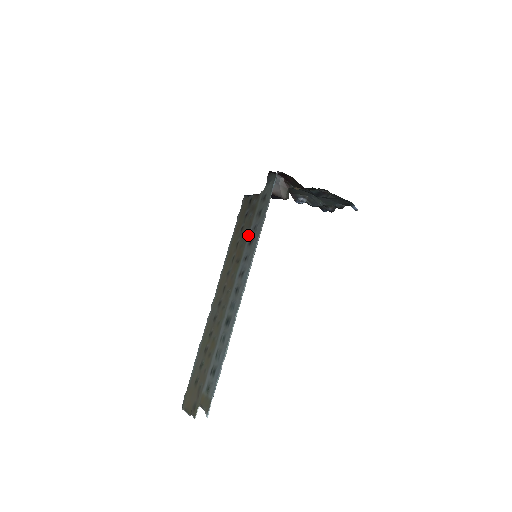
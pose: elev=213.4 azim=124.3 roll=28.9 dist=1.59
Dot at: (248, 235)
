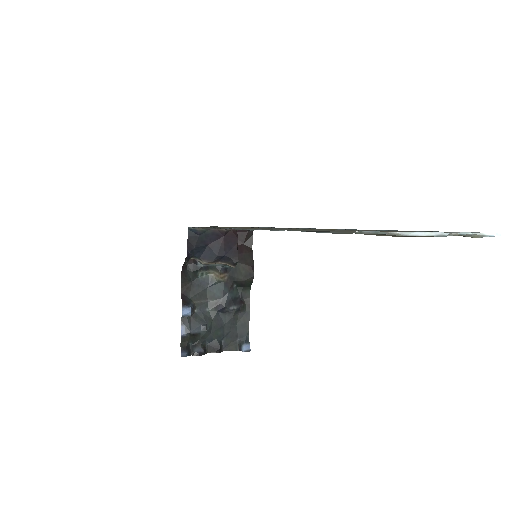
Dot at: occluded
